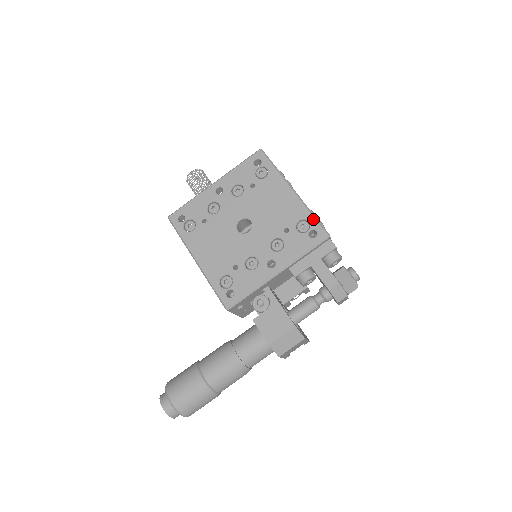
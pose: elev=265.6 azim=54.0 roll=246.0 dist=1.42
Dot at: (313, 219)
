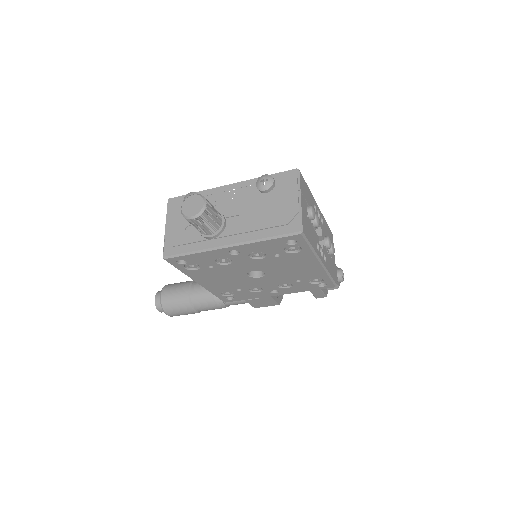
Dot at: (328, 280)
